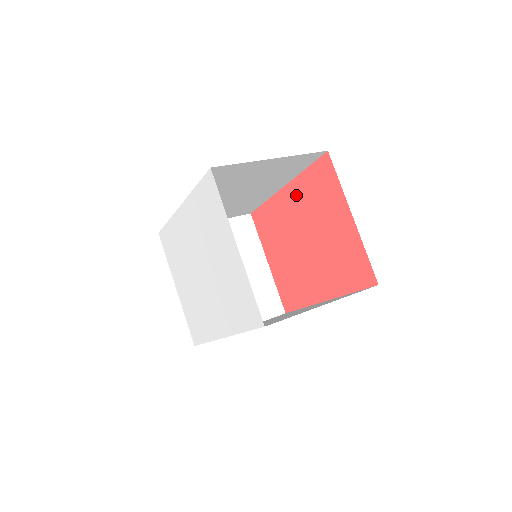
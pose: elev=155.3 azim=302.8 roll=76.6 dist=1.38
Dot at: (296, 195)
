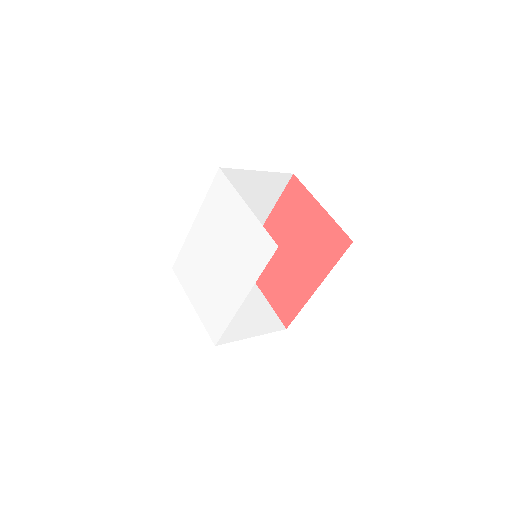
Dot at: (276, 220)
